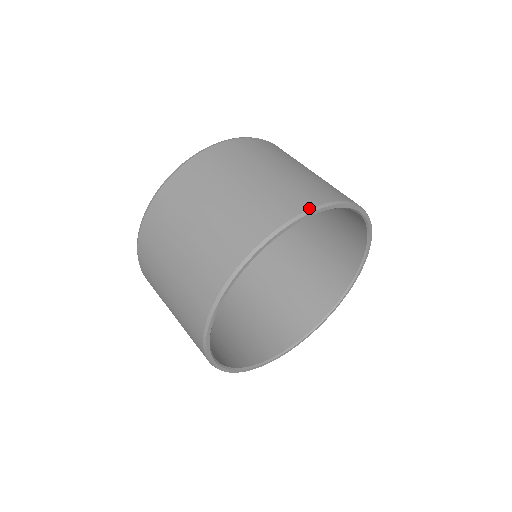
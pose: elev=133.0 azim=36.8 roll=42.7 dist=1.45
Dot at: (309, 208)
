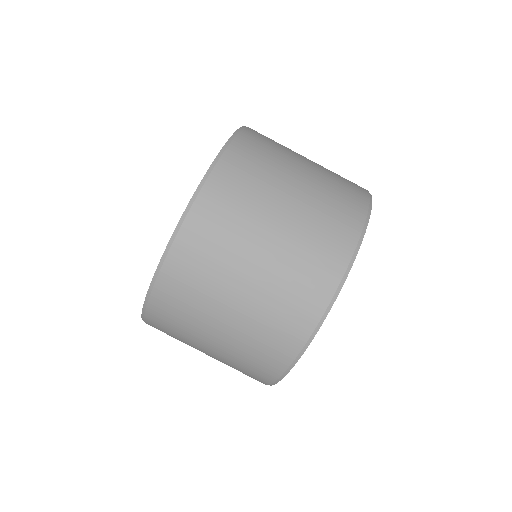
Dot at: (285, 370)
